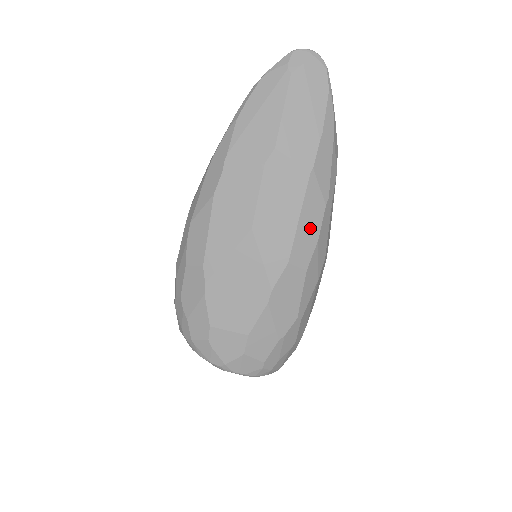
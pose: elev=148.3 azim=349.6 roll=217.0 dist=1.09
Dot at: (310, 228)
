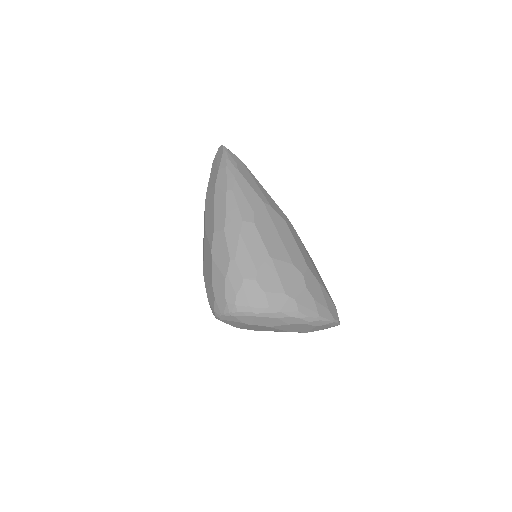
Dot at: (221, 209)
